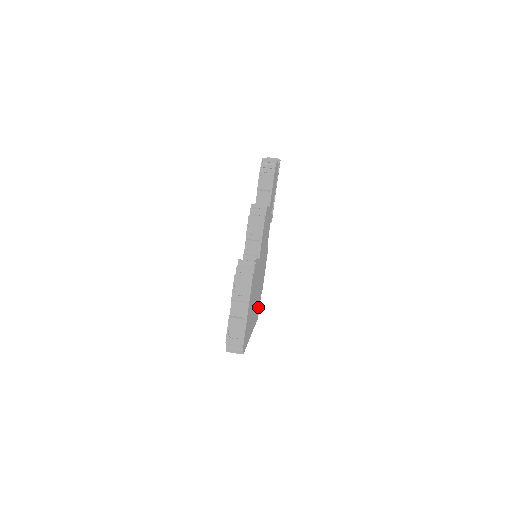
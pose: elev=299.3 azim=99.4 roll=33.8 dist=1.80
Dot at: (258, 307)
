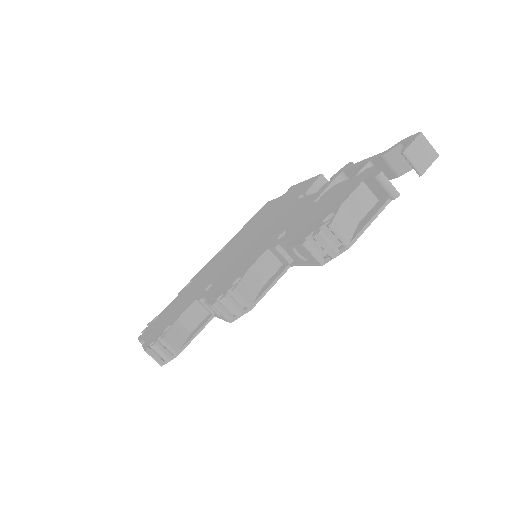
Dot at: occluded
